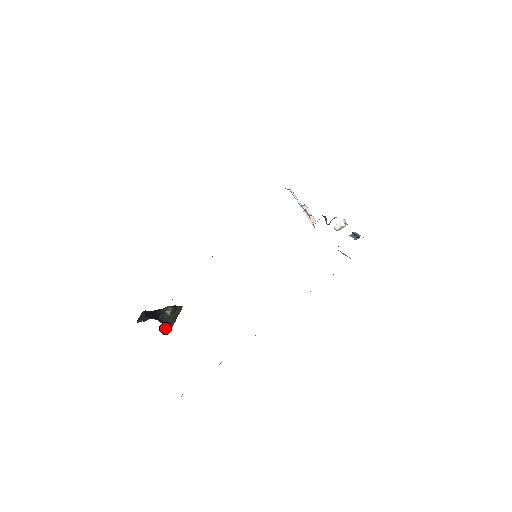
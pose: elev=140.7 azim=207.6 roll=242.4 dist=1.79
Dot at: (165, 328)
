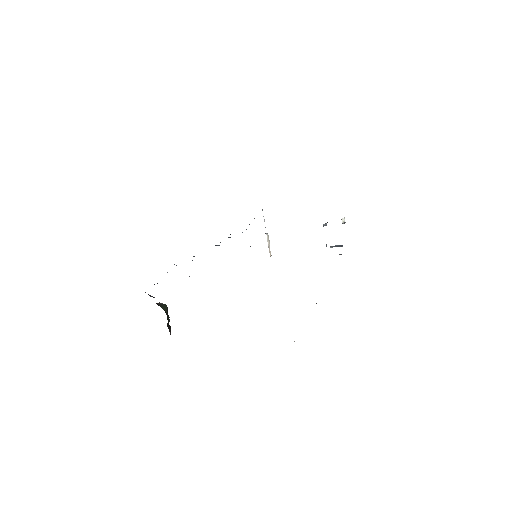
Dot at: (168, 327)
